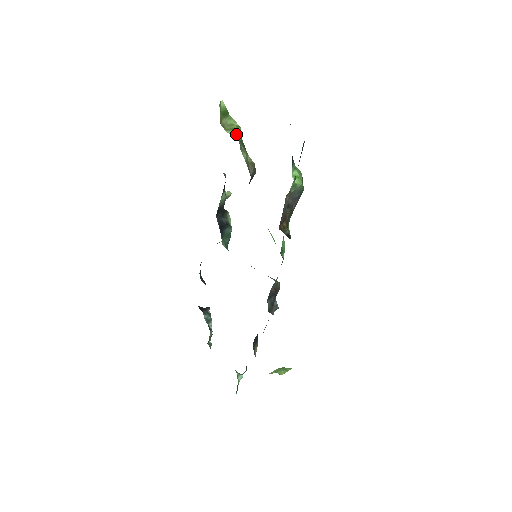
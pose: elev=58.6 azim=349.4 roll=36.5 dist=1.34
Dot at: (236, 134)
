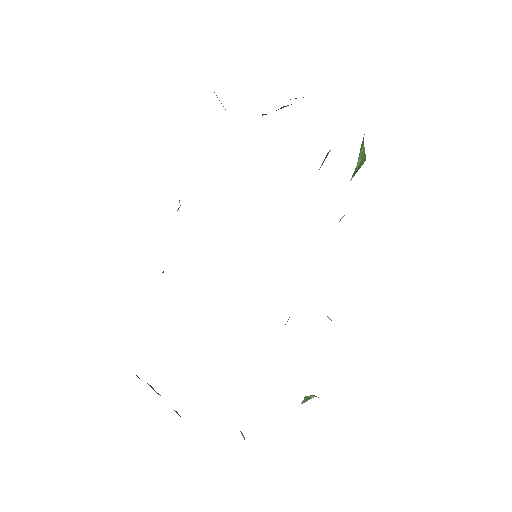
Dot at: occluded
